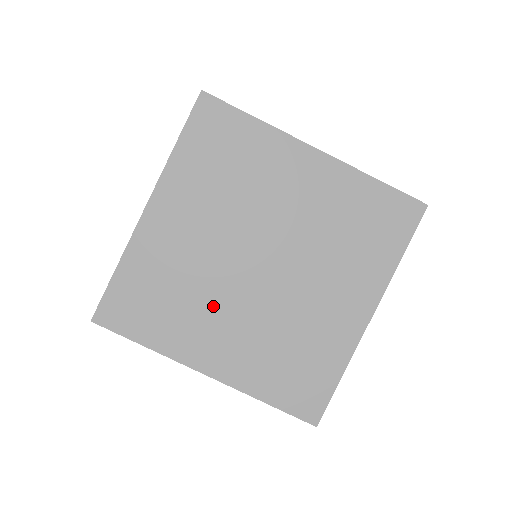
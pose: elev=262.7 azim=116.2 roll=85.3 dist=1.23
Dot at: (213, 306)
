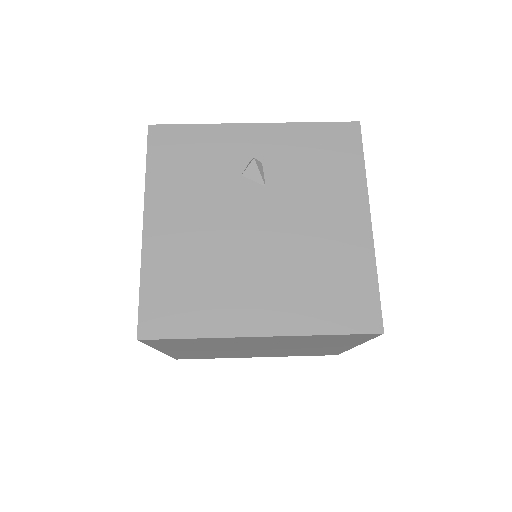
Dot at: occluded
